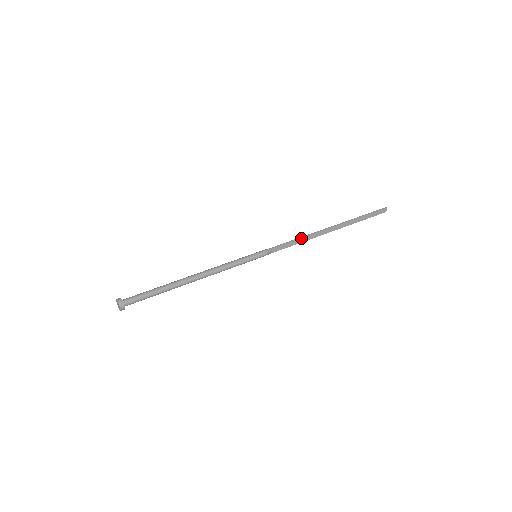
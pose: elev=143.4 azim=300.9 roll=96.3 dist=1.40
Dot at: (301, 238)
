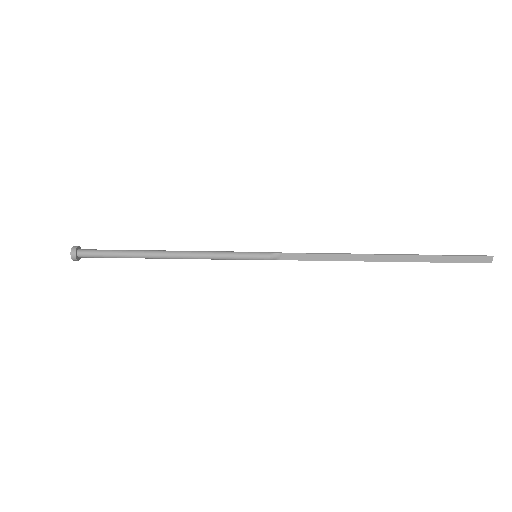
Dot at: (329, 254)
